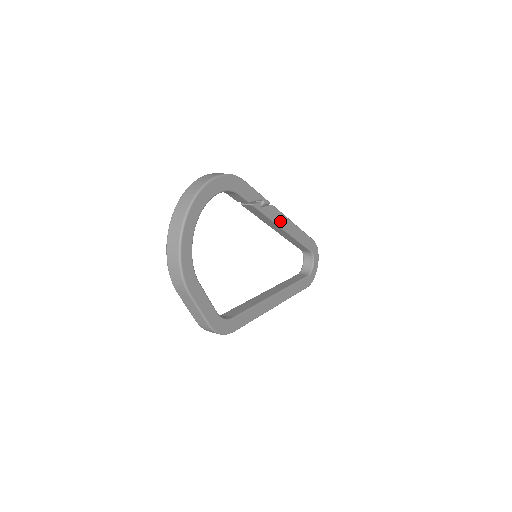
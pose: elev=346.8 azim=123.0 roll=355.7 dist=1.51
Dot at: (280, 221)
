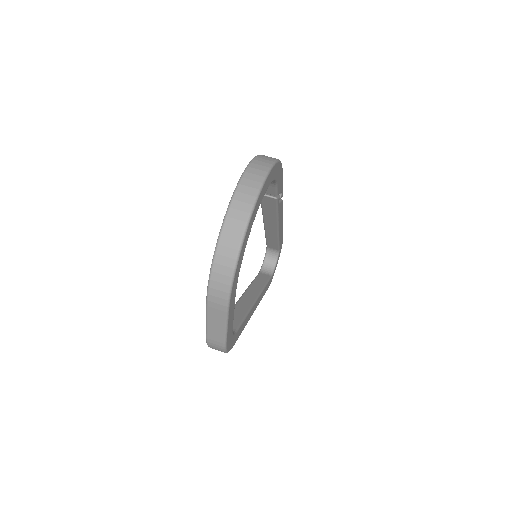
Dot at: (280, 217)
